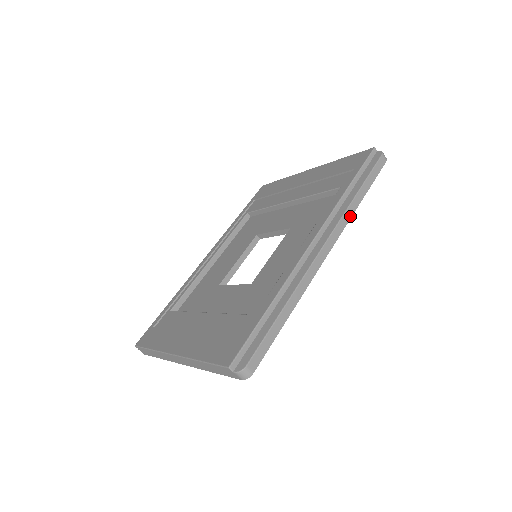
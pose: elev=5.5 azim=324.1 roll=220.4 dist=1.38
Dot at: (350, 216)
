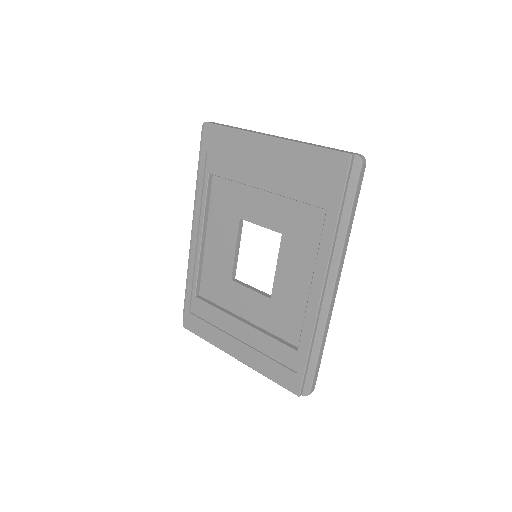
Dot at: (346, 248)
